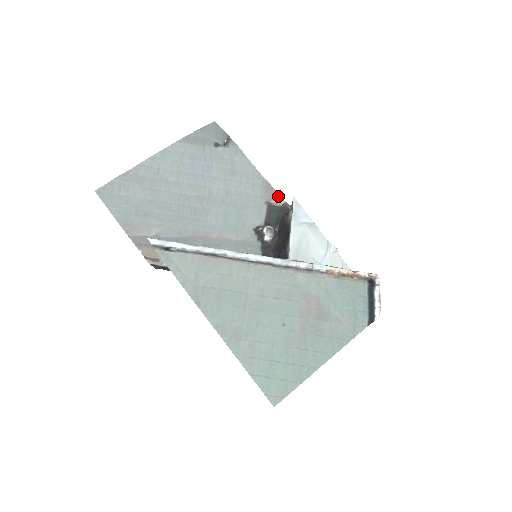
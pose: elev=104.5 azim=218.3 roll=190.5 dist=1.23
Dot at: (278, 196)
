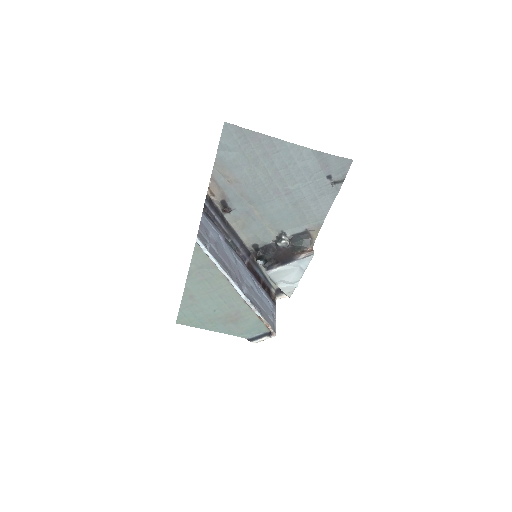
Dot at: (316, 234)
